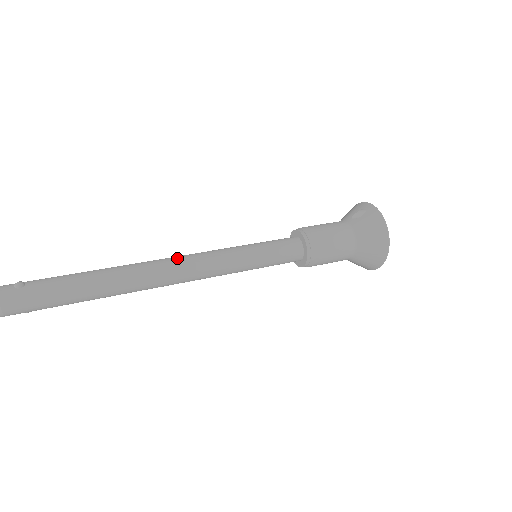
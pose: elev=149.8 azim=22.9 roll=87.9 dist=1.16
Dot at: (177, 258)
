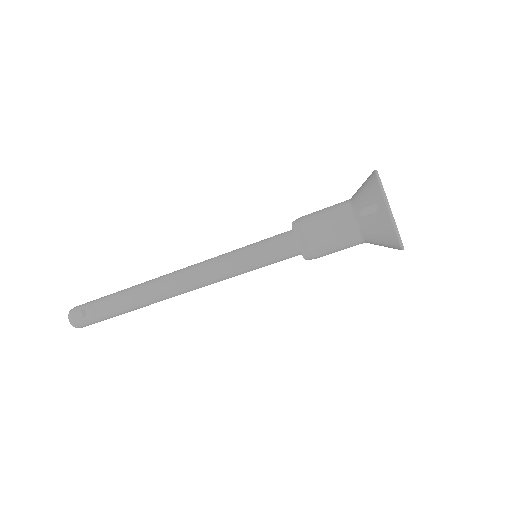
Dot at: (182, 279)
